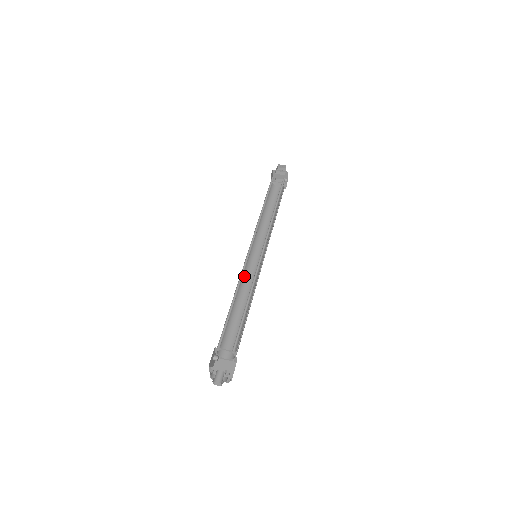
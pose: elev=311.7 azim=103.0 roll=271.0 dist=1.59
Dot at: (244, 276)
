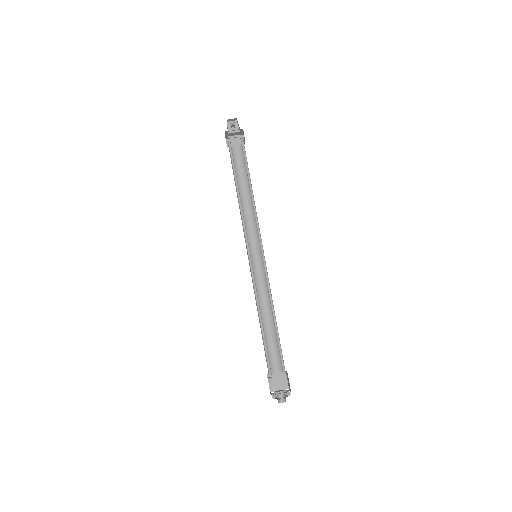
Dot at: occluded
